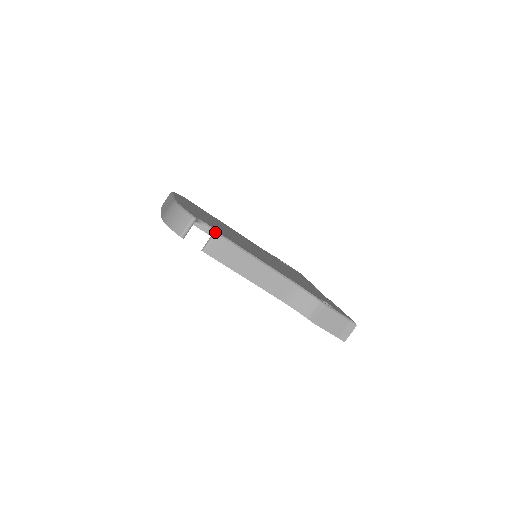
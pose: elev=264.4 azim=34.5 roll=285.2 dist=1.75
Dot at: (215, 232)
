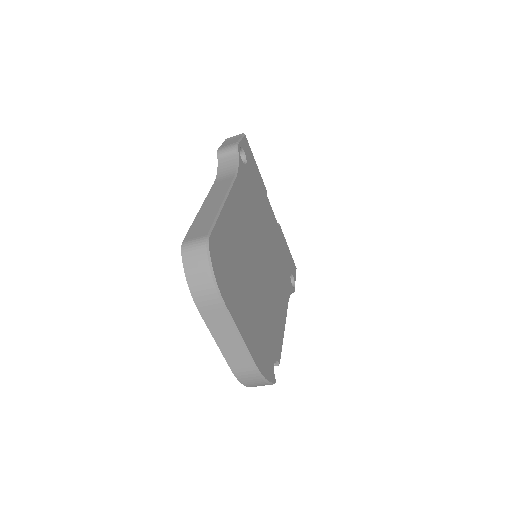
Dot at: occluded
